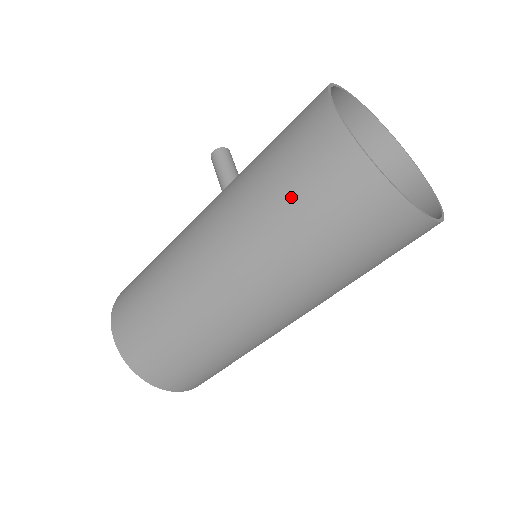
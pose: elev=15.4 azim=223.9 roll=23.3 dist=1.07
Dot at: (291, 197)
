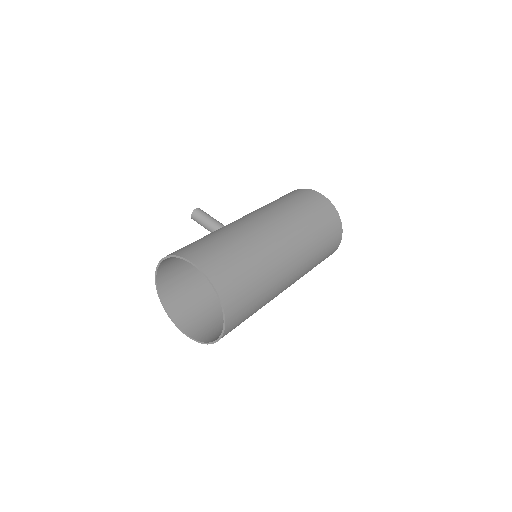
Dot at: (312, 213)
